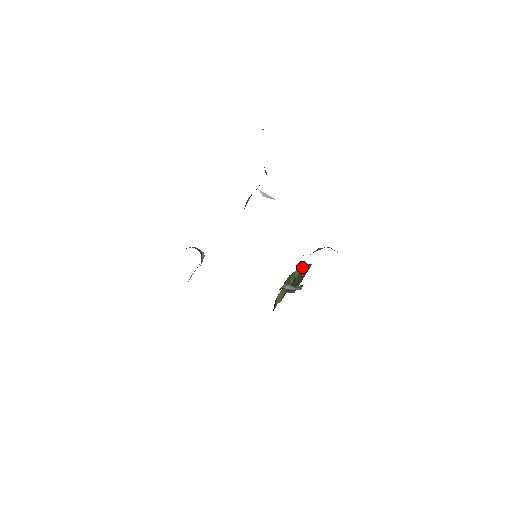
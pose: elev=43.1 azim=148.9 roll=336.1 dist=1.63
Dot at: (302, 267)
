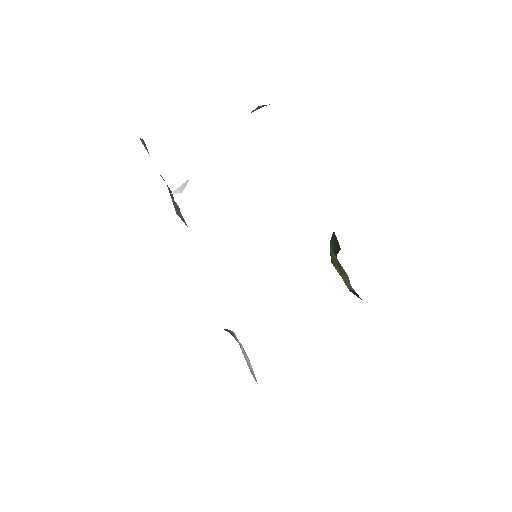
Dot at: (330, 243)
